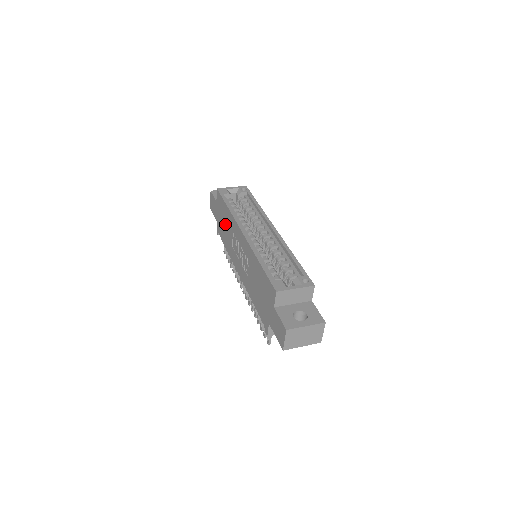
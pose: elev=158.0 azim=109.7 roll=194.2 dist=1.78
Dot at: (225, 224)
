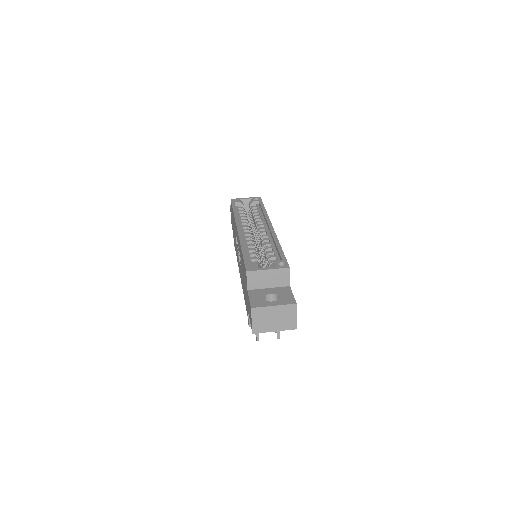
Dot at: (234, 230)
